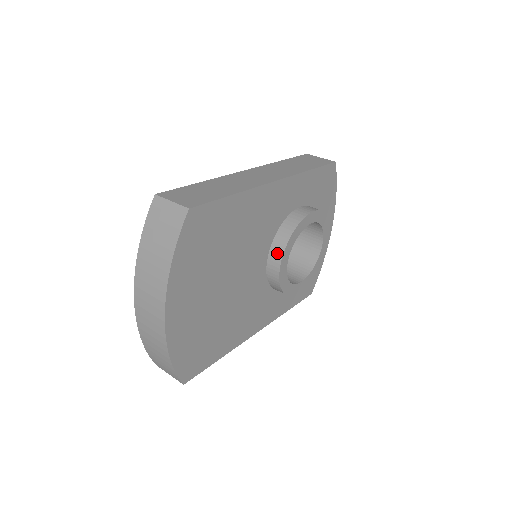
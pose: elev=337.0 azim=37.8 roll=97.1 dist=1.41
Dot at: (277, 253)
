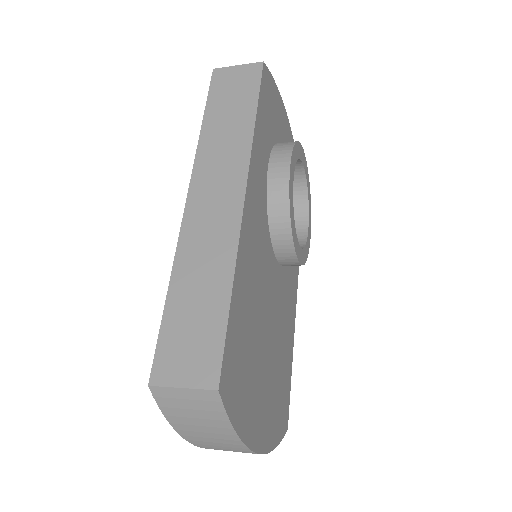
Dot at: (285, 249)
